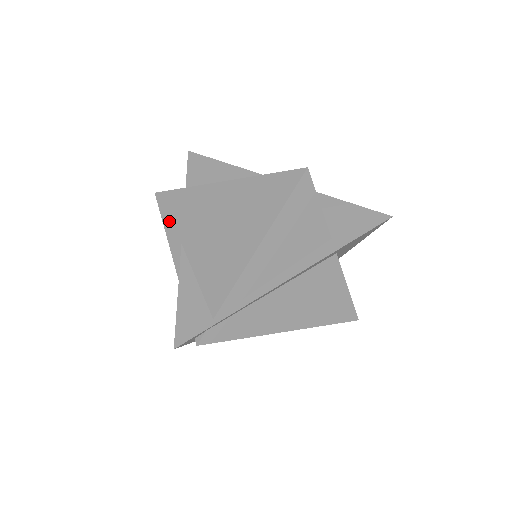
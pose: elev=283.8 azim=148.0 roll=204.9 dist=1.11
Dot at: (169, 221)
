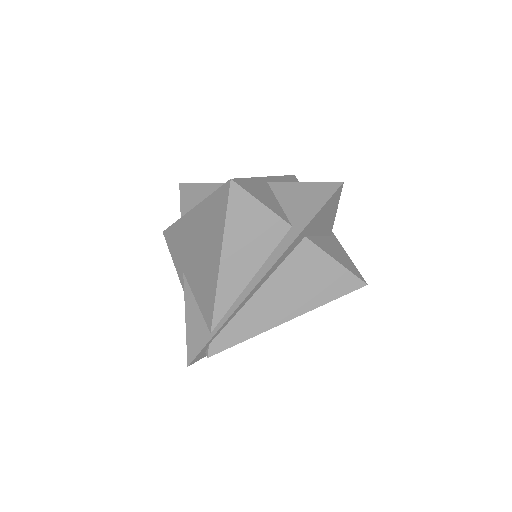
Dot at: (174, 254)
